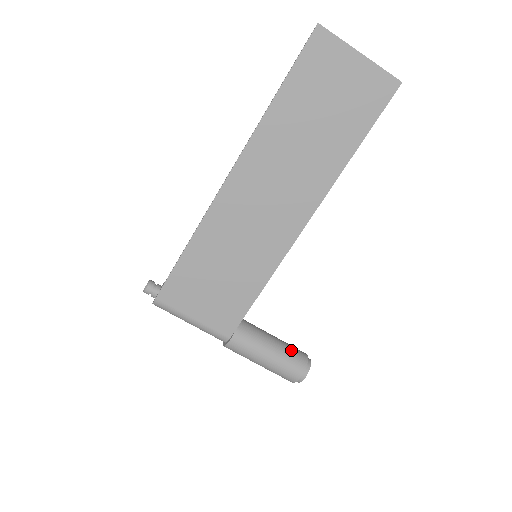
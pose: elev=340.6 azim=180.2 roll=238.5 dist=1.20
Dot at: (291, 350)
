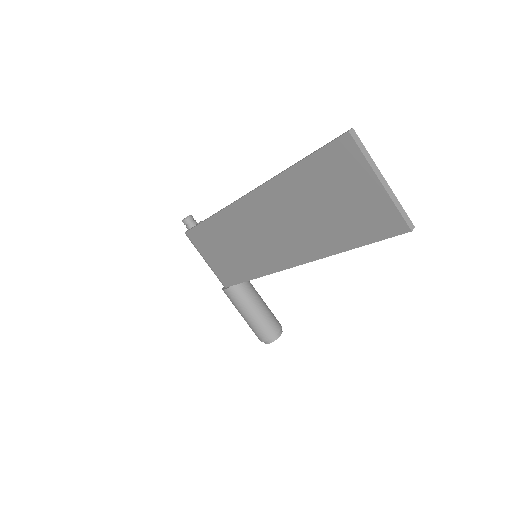
Dot at: (266, 322)
